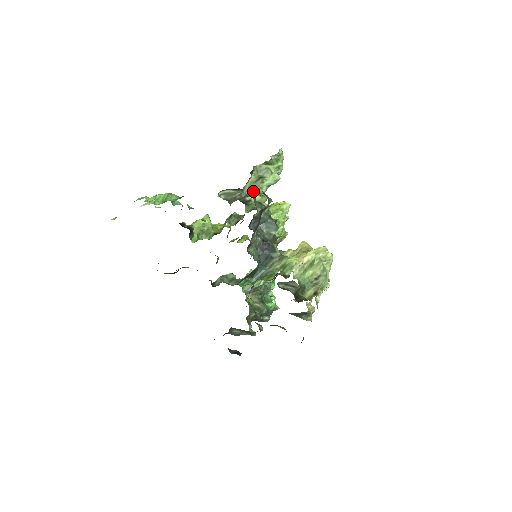
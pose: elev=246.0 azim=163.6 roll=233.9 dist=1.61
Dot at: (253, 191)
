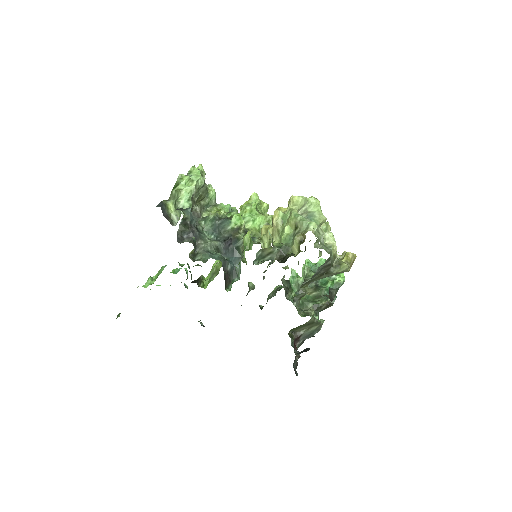
Dot at: (180, 215)
